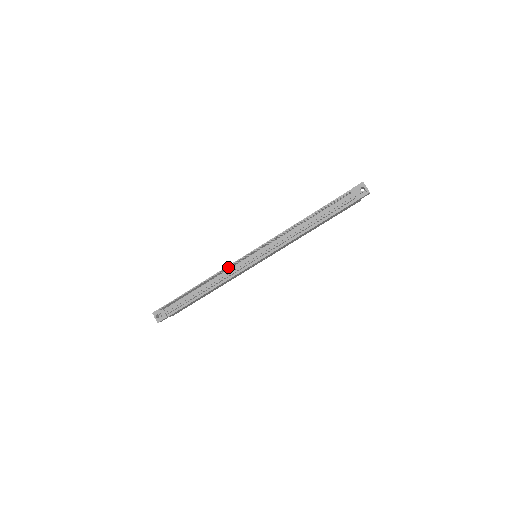
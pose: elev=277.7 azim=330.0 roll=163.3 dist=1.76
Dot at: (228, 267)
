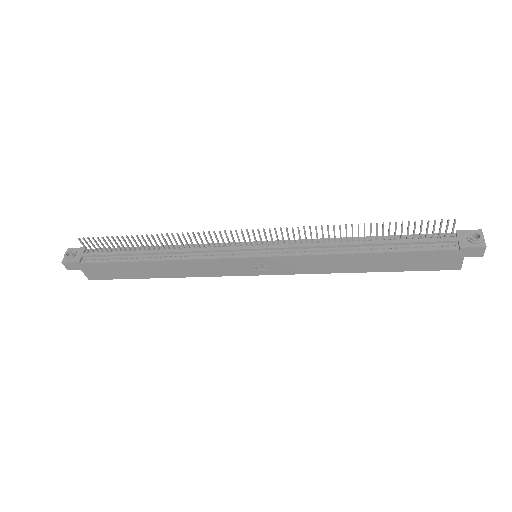
Dot at: (208, 245)
